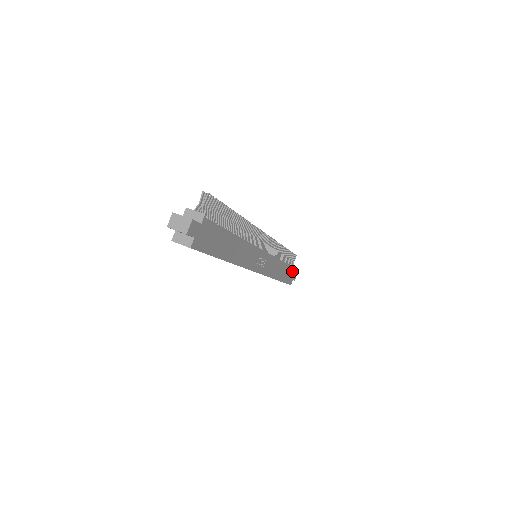
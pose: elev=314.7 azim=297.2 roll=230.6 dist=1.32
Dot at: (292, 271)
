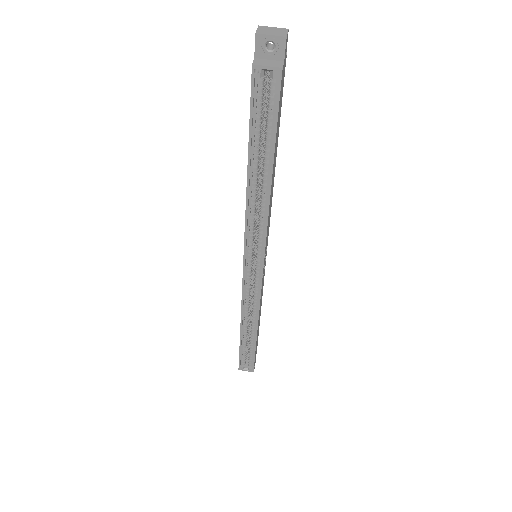
Dot at: occluded
